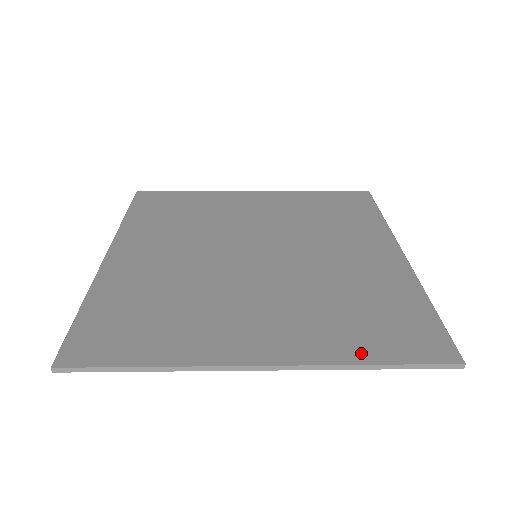
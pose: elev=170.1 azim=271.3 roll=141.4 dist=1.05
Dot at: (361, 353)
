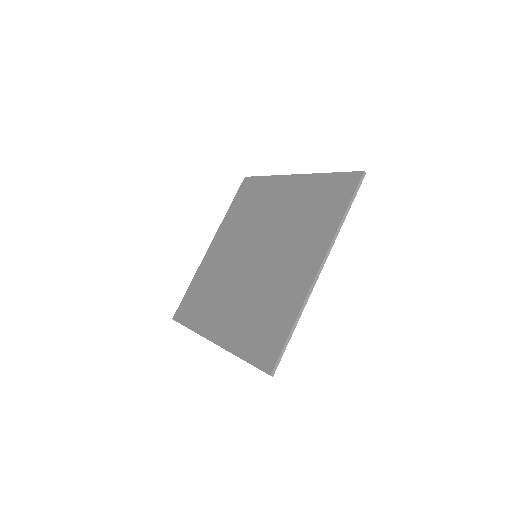
Dot at: (242, 350)
